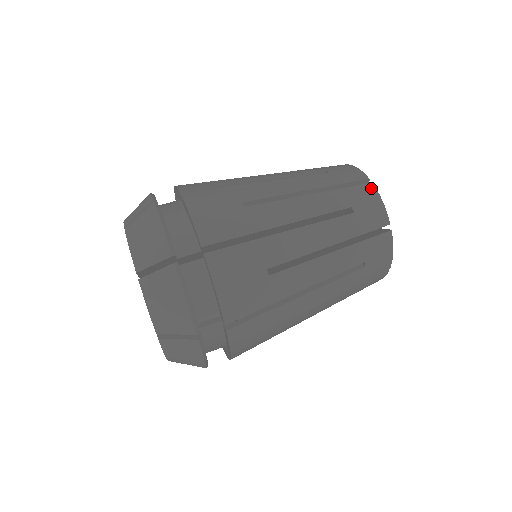
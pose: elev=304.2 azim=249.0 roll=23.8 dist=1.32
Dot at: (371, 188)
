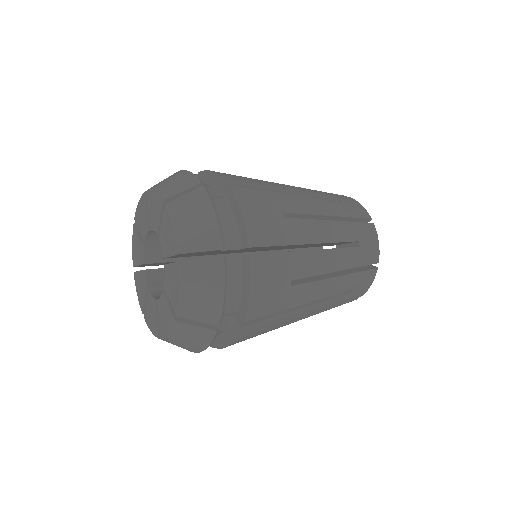
Dot at: (373, 228)
